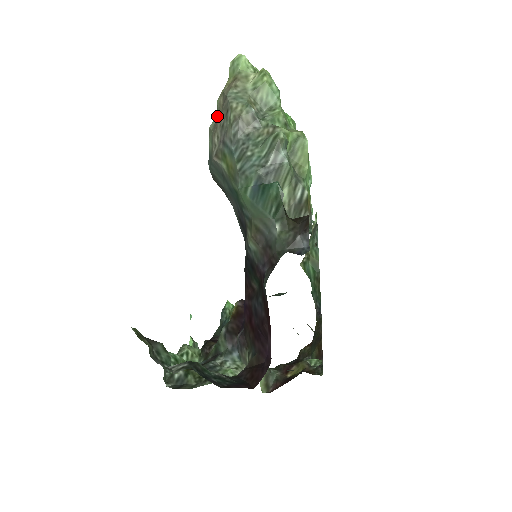
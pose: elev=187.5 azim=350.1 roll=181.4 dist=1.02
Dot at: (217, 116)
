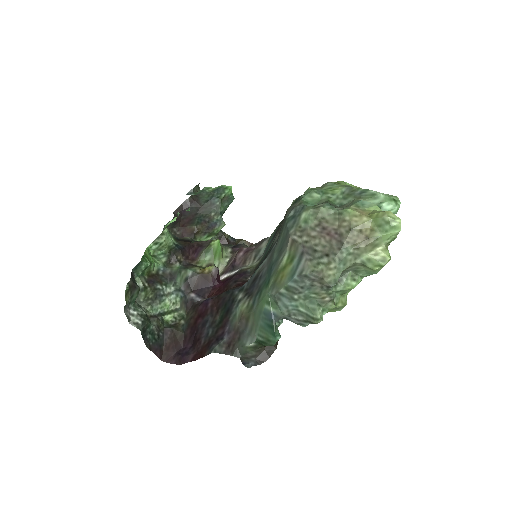
Dot at: (332, 218)
